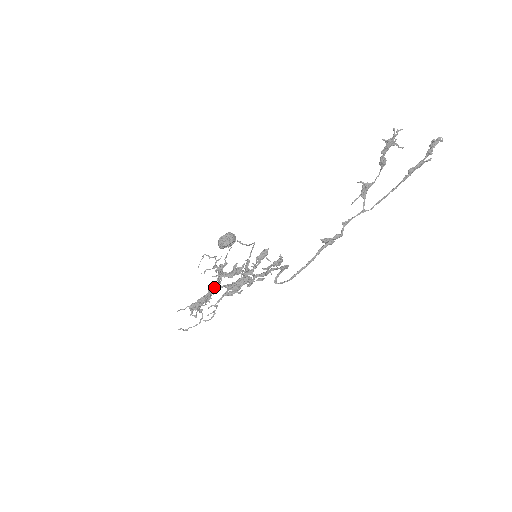
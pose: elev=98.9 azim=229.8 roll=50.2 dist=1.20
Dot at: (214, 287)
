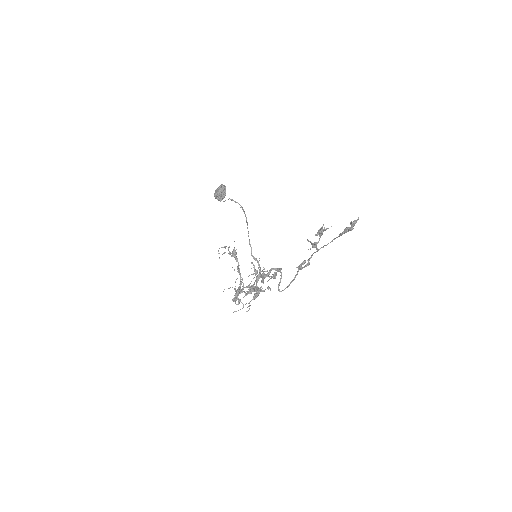
Dot at: (240, 283)
